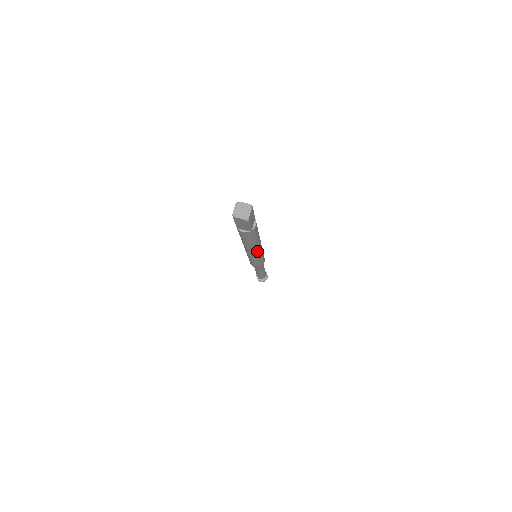
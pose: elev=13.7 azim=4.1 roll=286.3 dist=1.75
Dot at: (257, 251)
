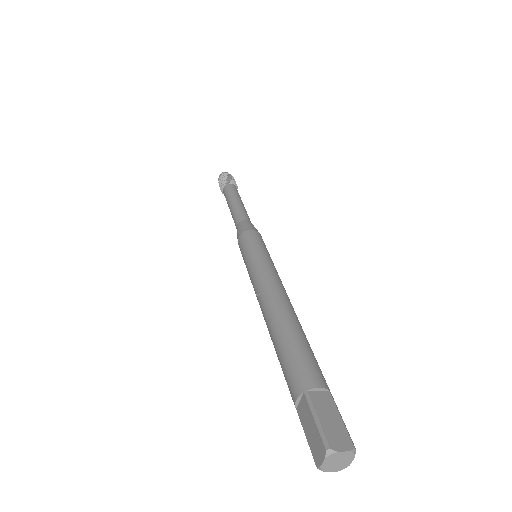
Dot at: occluded
